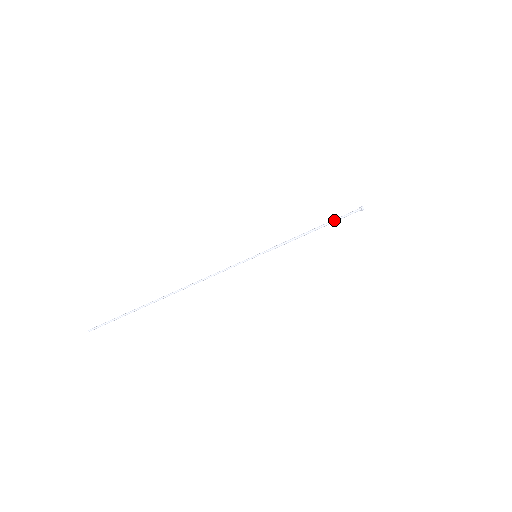
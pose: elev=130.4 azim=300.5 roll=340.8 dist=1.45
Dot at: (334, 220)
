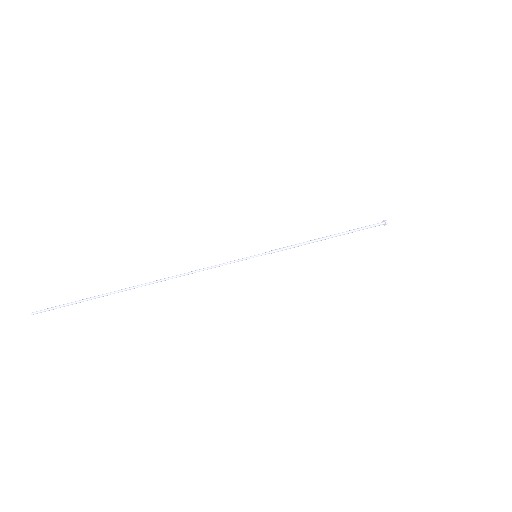
Dot at: (352, 230)
